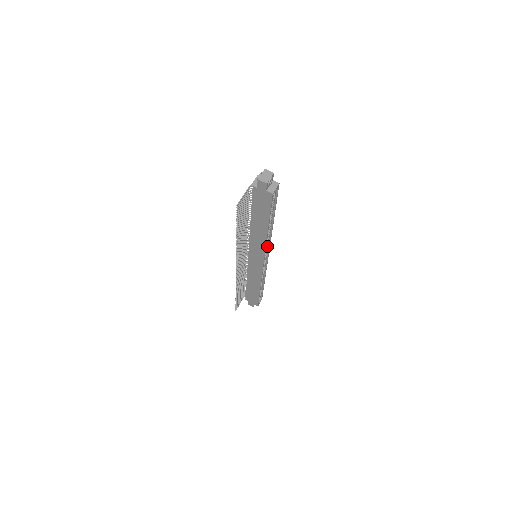
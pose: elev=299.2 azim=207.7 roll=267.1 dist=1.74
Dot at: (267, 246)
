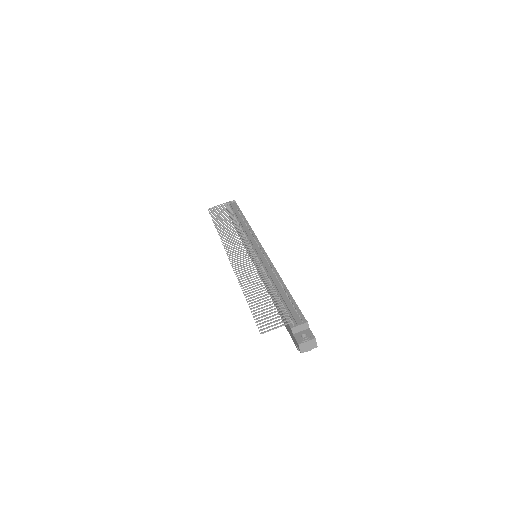
Dot at: occluded
